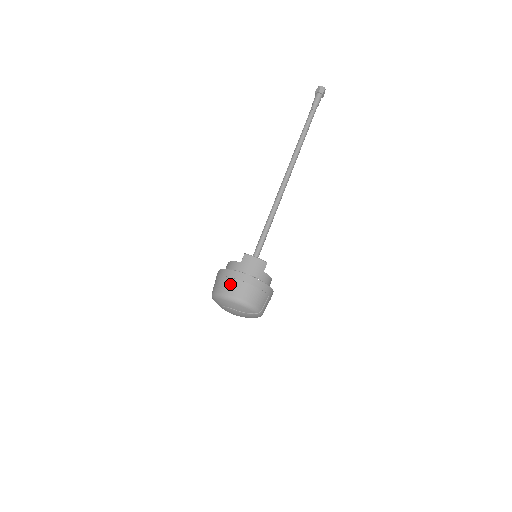
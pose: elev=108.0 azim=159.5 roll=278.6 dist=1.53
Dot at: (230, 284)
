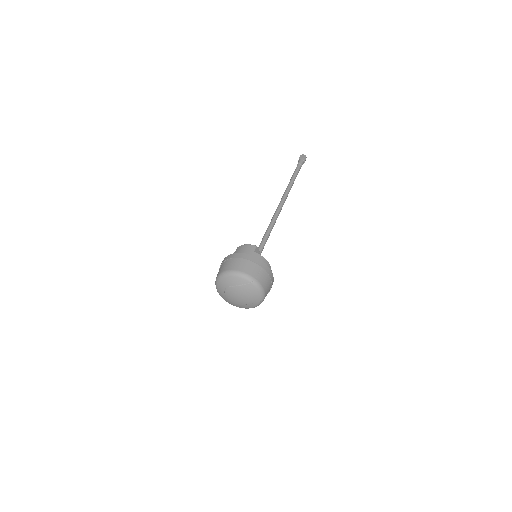
Dot at: (223, 266)
